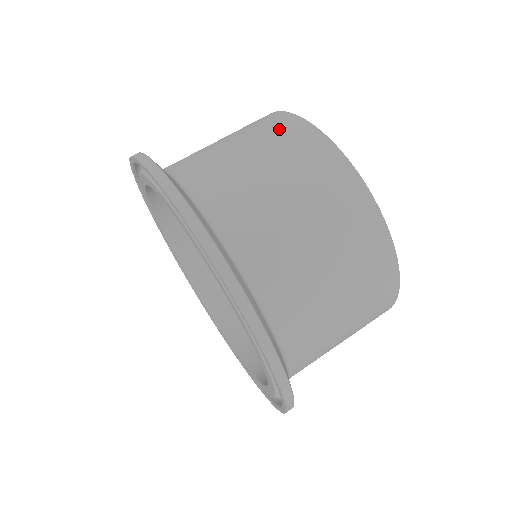
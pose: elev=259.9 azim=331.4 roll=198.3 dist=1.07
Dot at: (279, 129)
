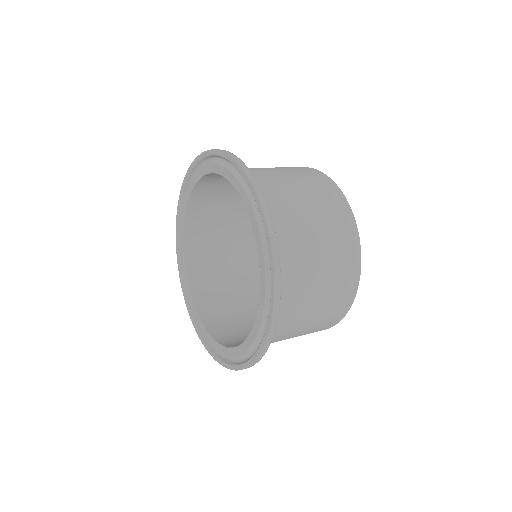
Dot at: (340, 219)
